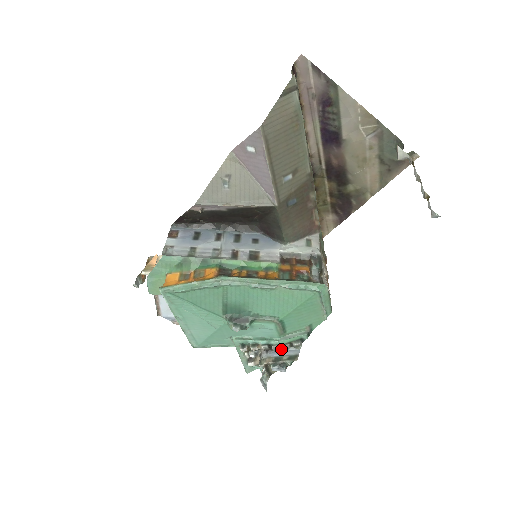
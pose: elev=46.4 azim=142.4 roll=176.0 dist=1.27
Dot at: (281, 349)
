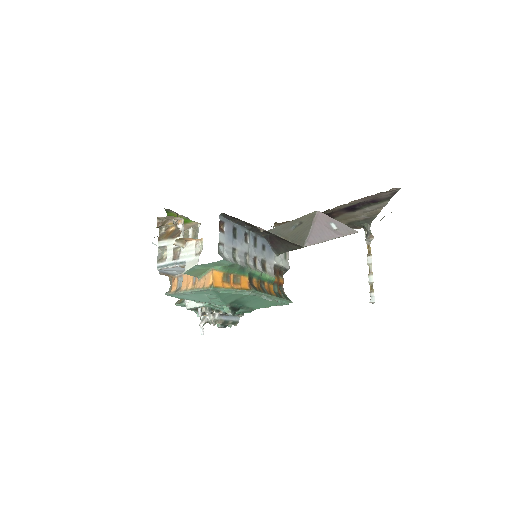
Dot at: (230, 315)
